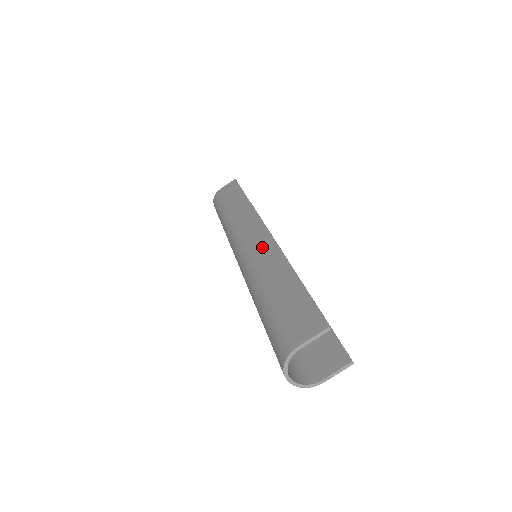
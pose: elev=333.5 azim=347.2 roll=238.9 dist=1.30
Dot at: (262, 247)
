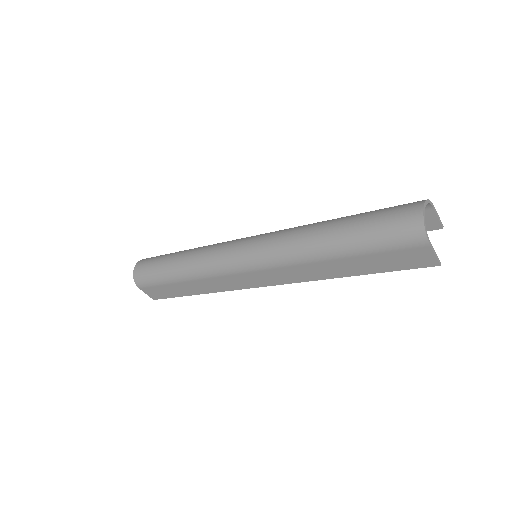
Dot at: occluded
